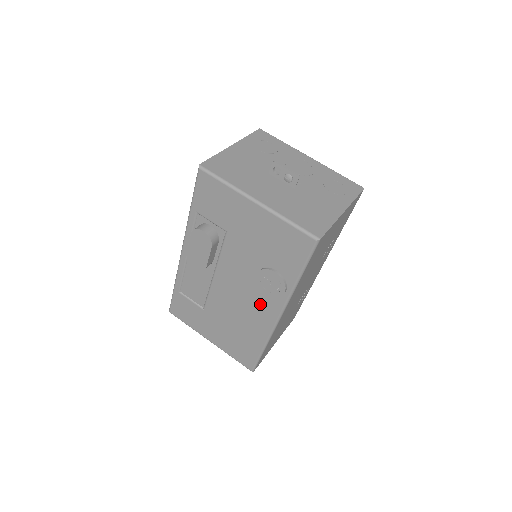
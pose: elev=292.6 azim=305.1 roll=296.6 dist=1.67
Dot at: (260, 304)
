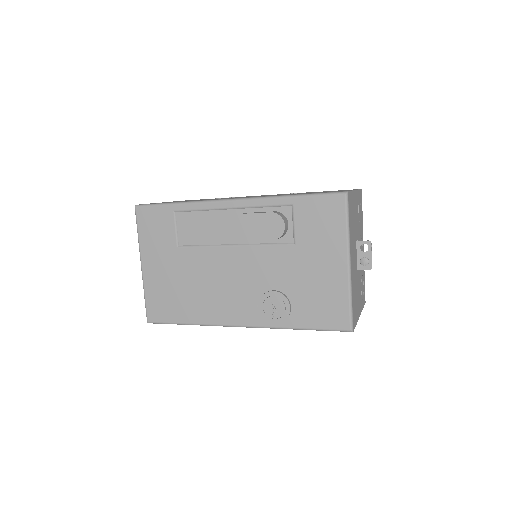
Dot at: (239, 304)
